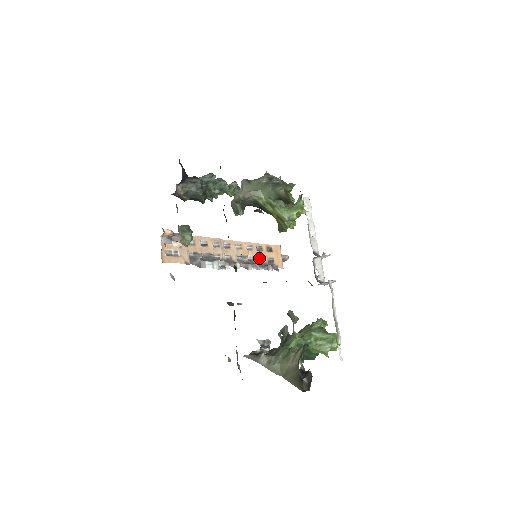
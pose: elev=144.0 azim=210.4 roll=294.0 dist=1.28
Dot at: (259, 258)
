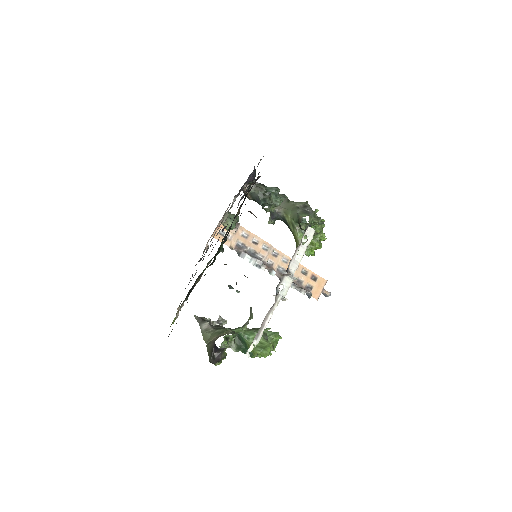
Dot at: (299, 279)
